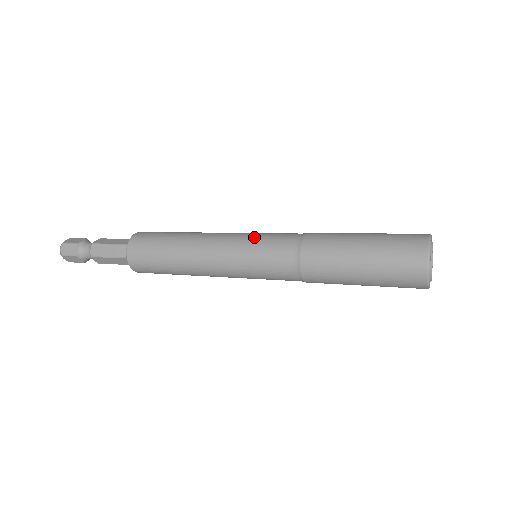
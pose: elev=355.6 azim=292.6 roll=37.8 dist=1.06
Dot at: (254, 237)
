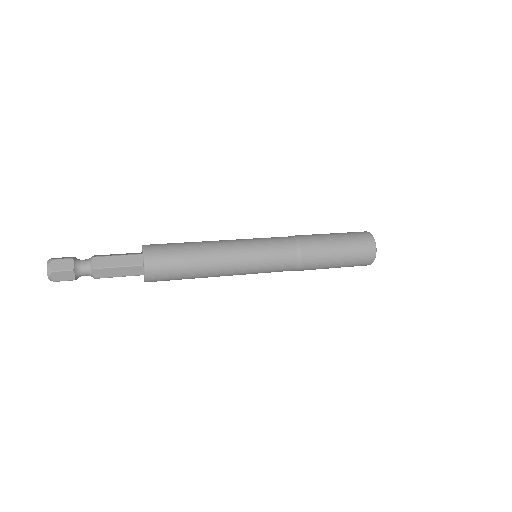
Dot at: (263, 252)
